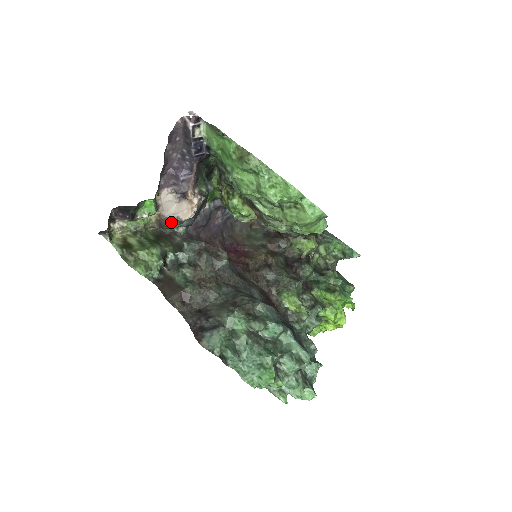
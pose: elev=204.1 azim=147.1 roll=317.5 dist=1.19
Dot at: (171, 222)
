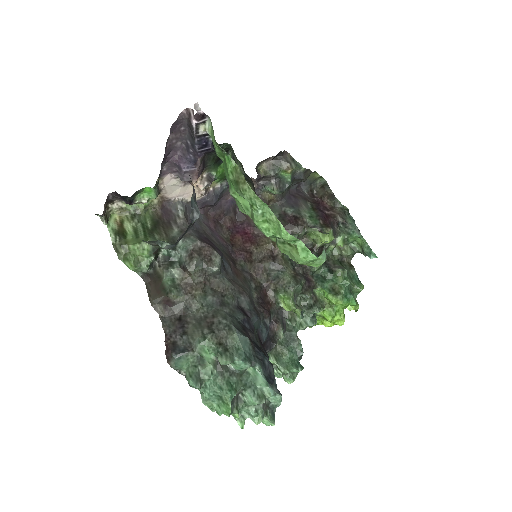
Dot at: (174, 204)
